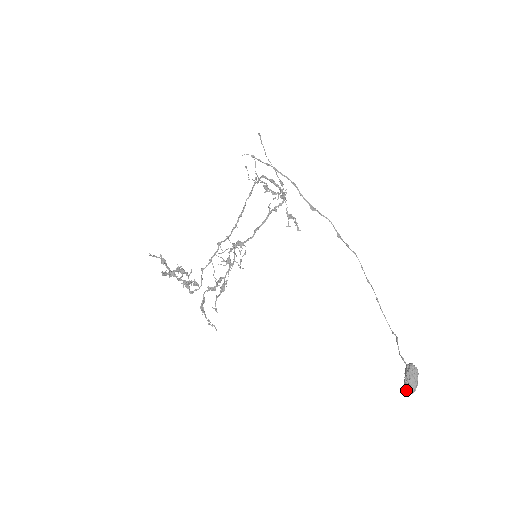
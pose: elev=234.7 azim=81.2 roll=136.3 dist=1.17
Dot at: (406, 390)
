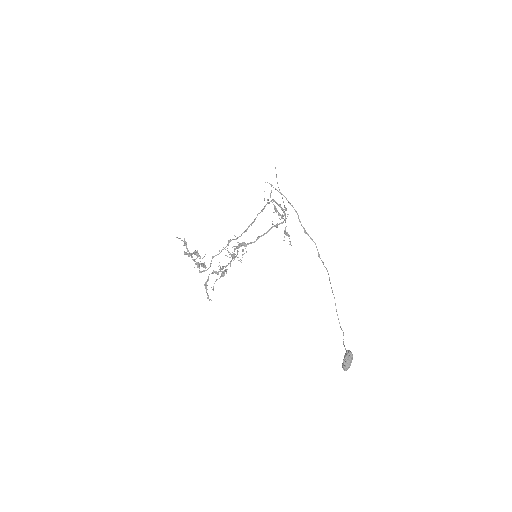
Dot at: (343, 367)
